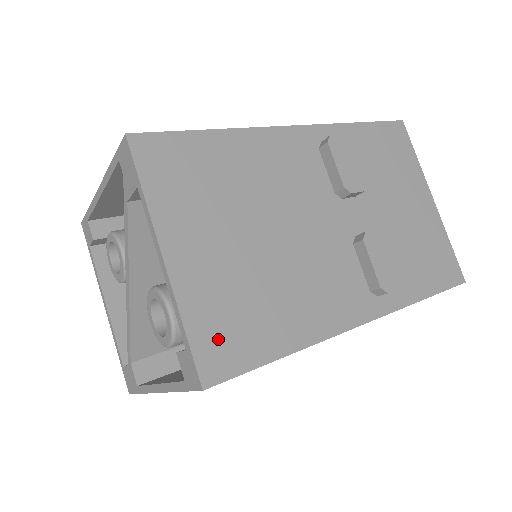
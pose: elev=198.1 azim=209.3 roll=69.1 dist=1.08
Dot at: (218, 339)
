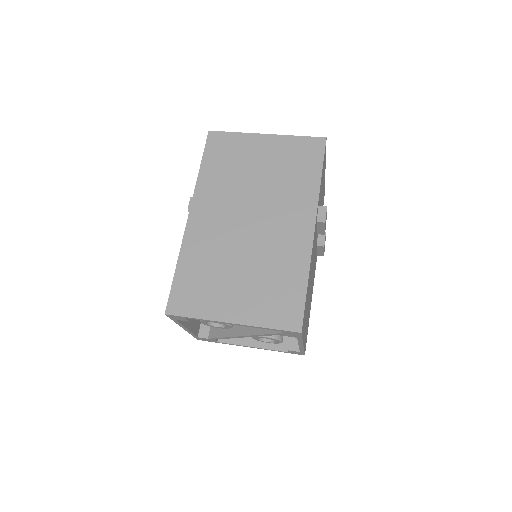
Dot at: occluded
